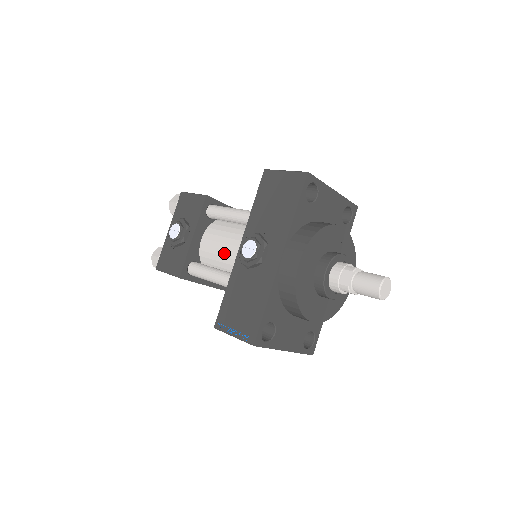
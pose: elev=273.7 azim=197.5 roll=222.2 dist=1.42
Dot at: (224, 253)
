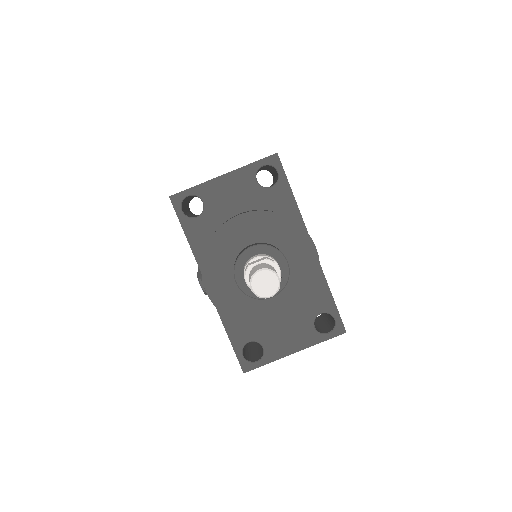
Dot at: occluded
